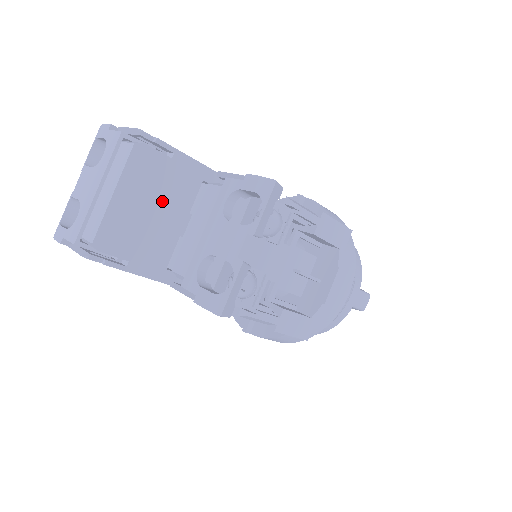
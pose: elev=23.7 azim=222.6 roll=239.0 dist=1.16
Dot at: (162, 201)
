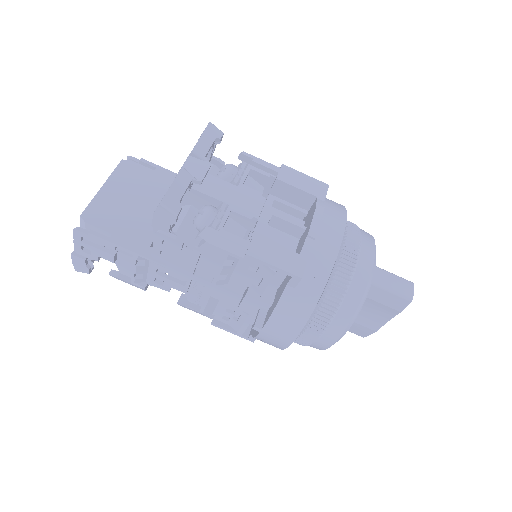
Dot at: (146, 196)
